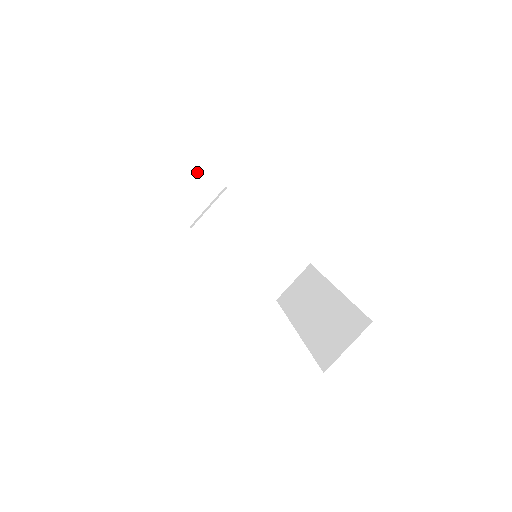
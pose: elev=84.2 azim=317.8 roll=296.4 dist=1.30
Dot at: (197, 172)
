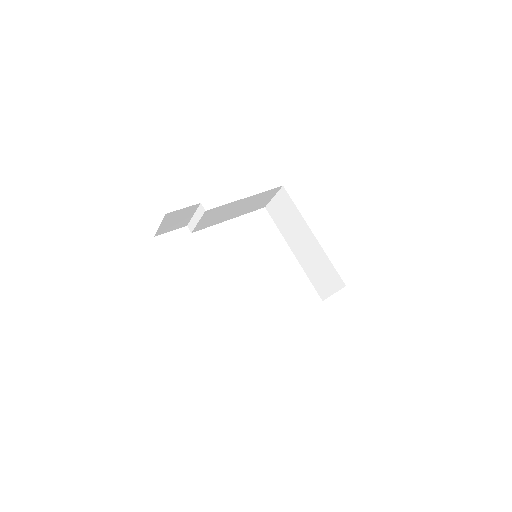
Dot at: (176, 214)
